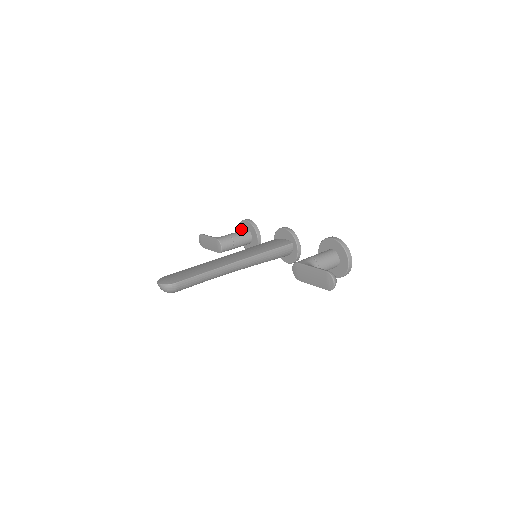
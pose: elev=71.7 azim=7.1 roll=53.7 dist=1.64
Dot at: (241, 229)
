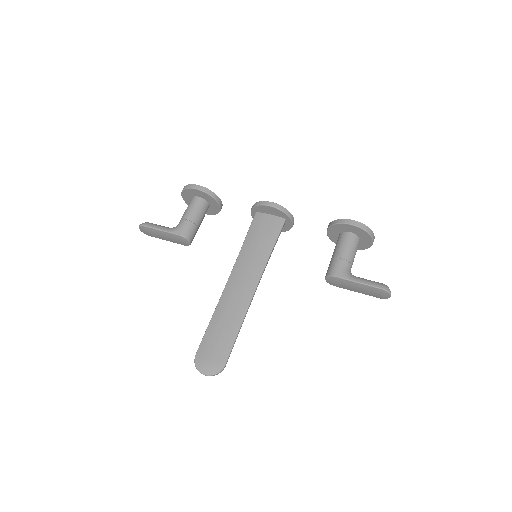
Dot at: (187, 195)
